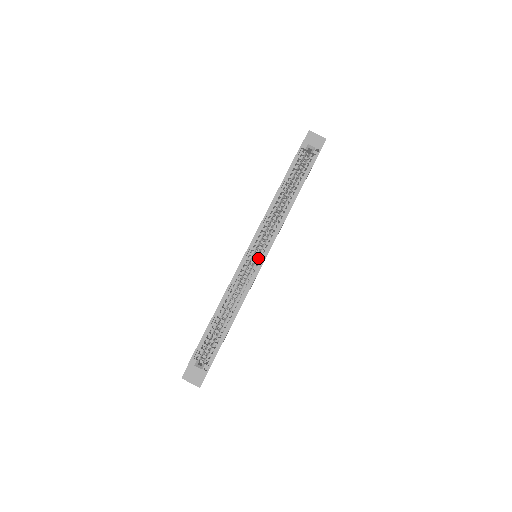
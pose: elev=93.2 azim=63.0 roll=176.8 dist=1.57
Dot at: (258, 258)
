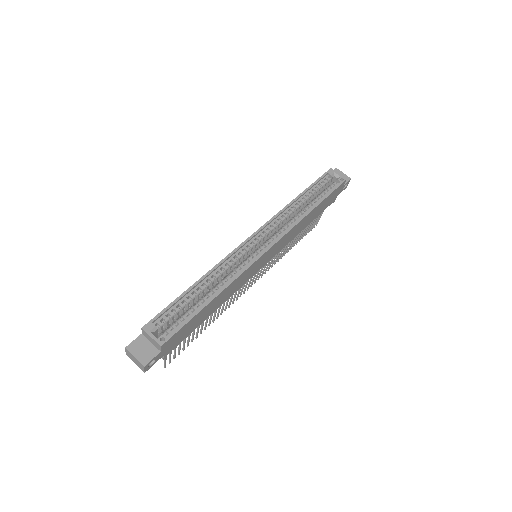
Dot at: (261, 247)
